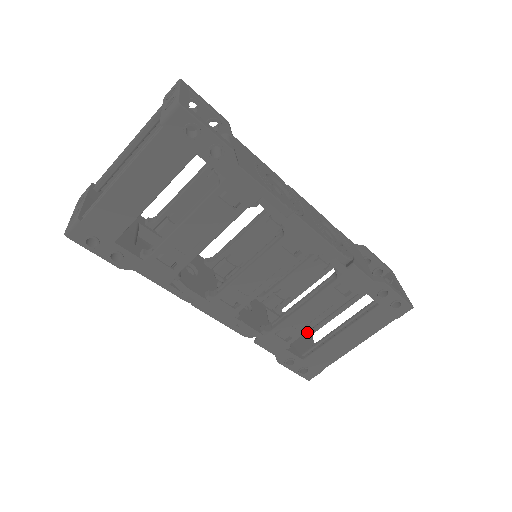
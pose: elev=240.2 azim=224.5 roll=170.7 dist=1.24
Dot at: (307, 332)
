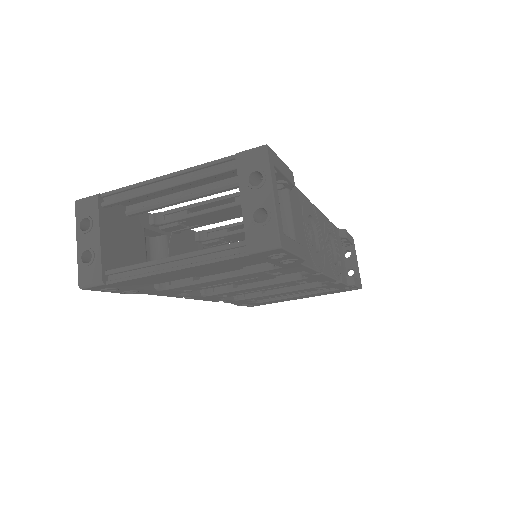
Dot at: occluded
